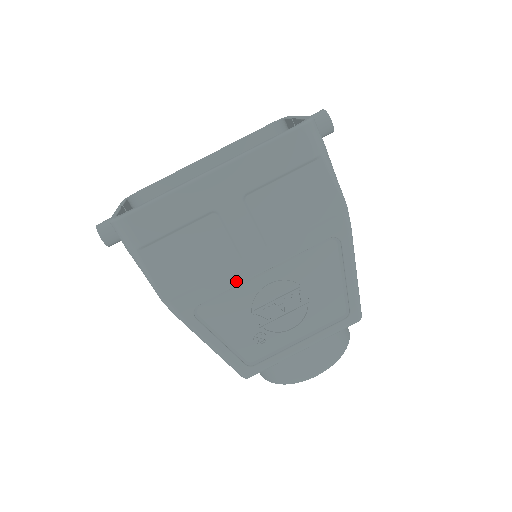
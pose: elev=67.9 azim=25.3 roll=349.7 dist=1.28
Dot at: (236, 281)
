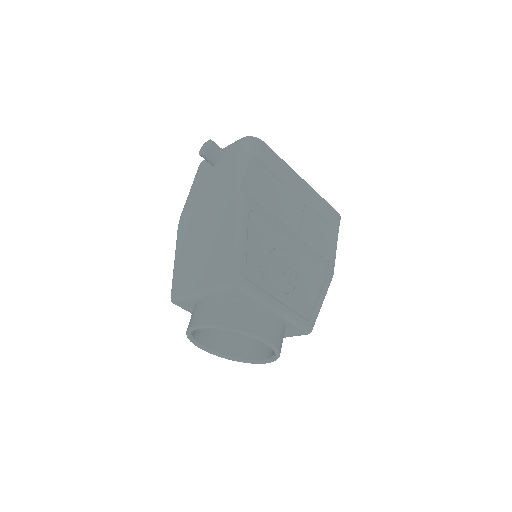
Dot at: (279, 227)
